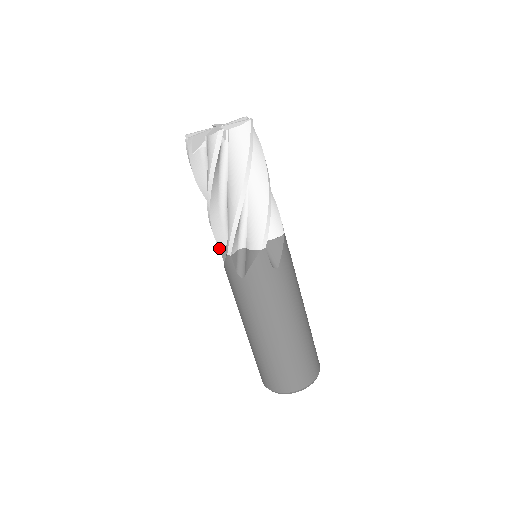
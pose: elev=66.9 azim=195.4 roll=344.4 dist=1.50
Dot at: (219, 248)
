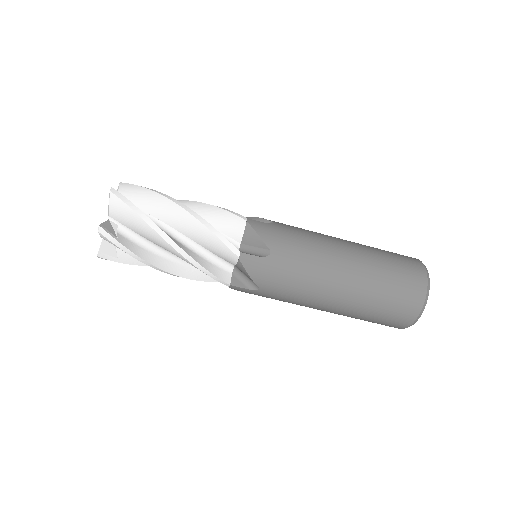
Dot at: occluded
